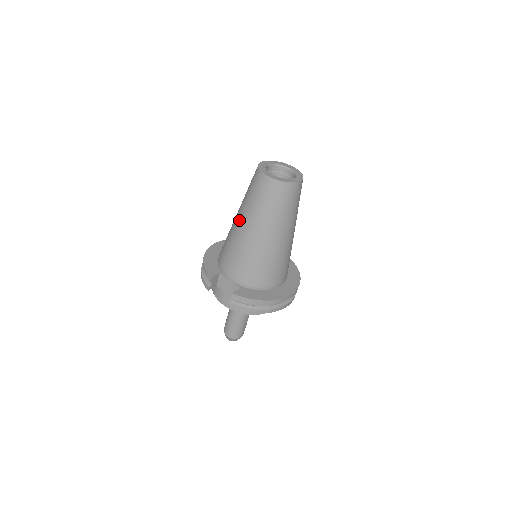
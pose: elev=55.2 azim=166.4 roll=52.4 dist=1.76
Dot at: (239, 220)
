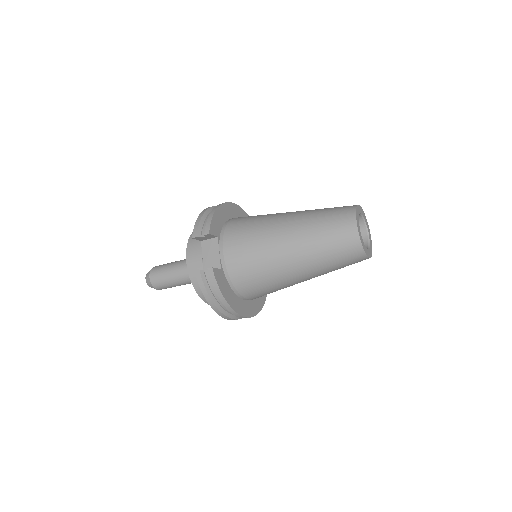
Dot at: (288, 222)
